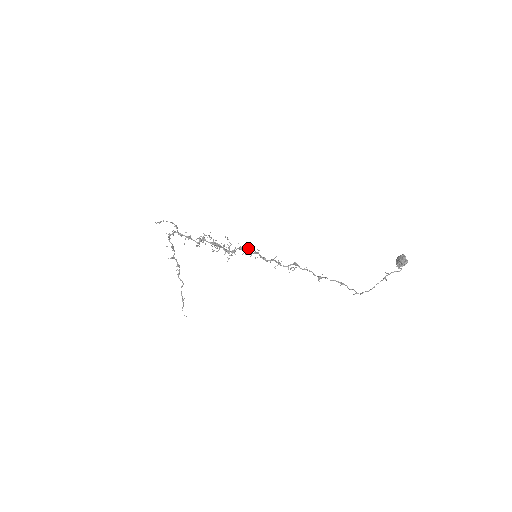
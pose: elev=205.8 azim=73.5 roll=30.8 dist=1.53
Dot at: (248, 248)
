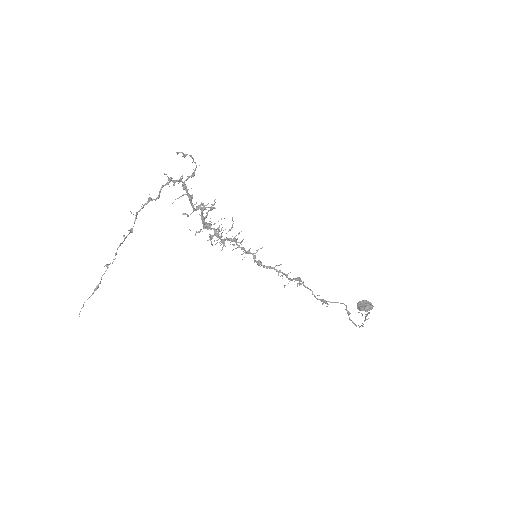
Dot at: occluded
